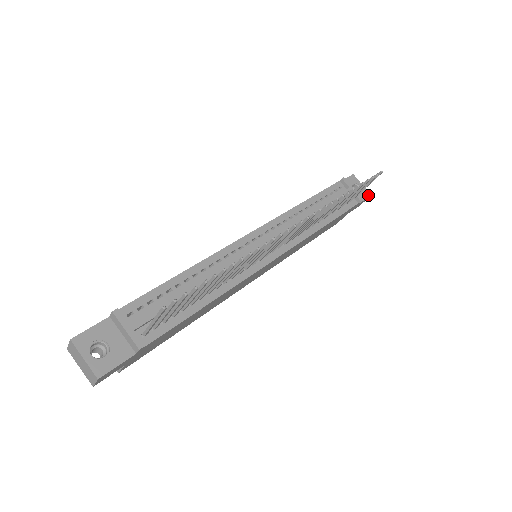
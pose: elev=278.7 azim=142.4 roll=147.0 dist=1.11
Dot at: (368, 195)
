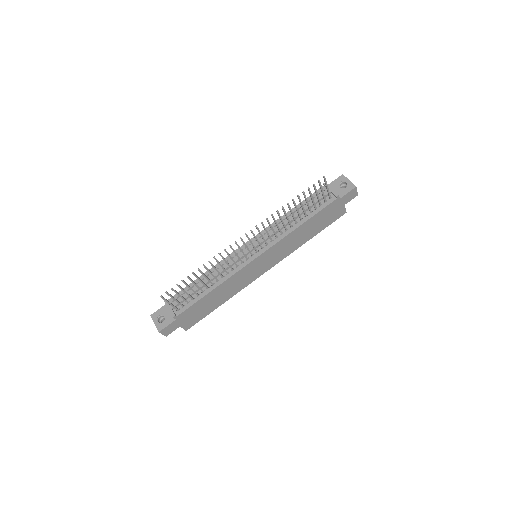
Dot at: (353, 187)
